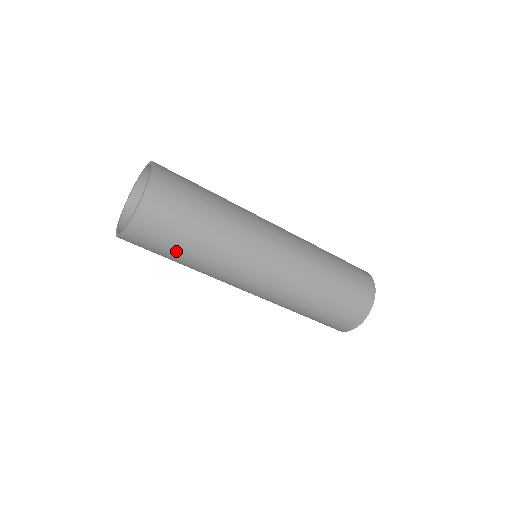
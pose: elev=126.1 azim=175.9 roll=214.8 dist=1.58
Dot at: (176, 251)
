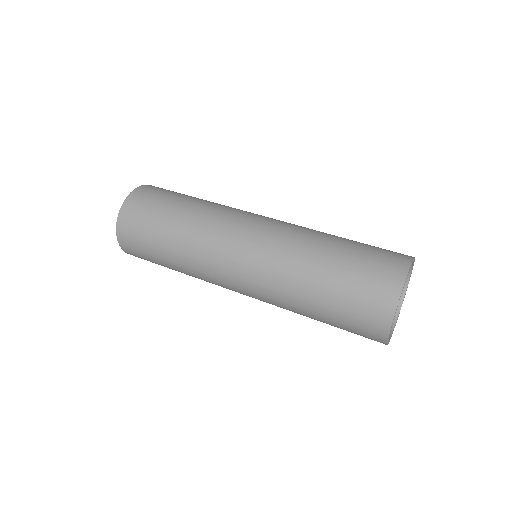
Dot at: occluded
